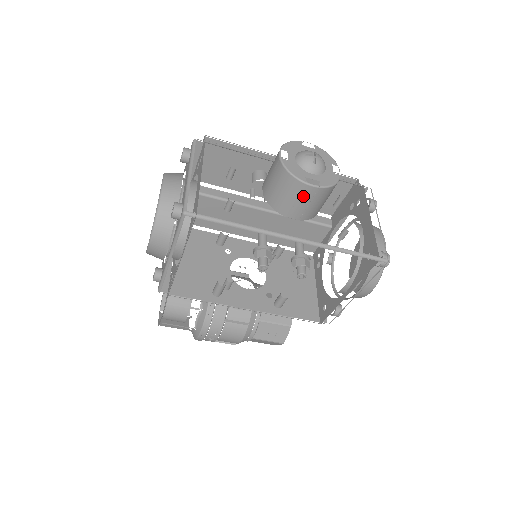
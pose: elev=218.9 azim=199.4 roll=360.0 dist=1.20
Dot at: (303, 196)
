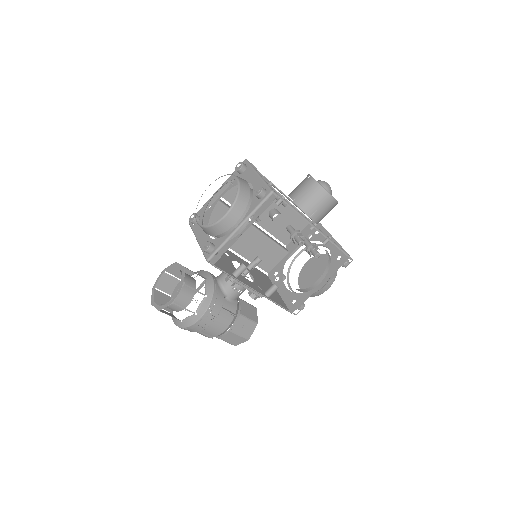
Dot at: (325, 204)
